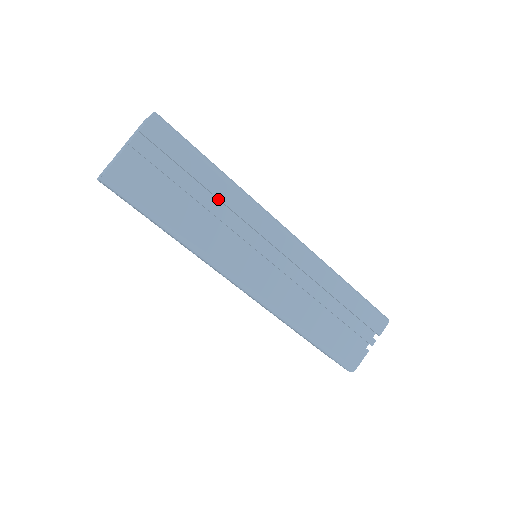
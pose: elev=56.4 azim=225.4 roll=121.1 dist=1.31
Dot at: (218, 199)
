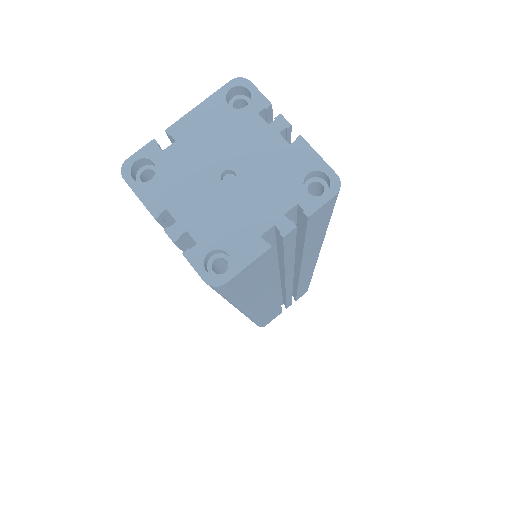
Dot at: (298, 255)
